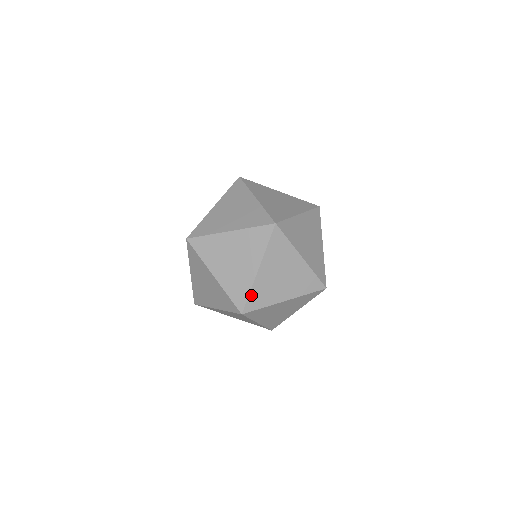
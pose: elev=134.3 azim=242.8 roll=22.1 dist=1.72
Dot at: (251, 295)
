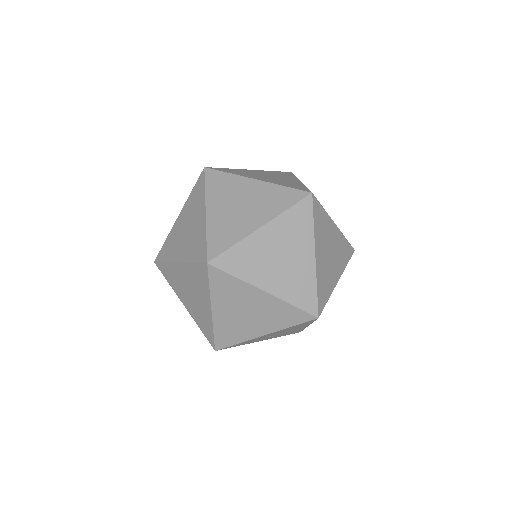
Dot at: (233, 249)
